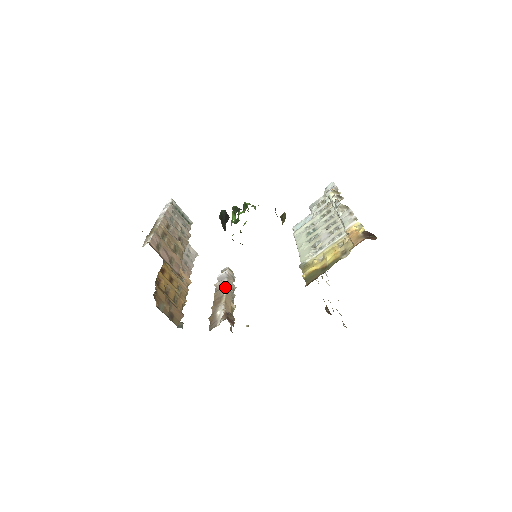
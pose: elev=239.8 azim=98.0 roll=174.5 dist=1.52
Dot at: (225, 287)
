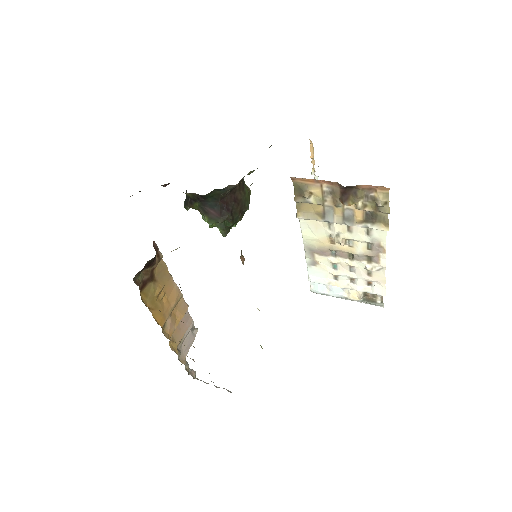
Dot at: occluded
